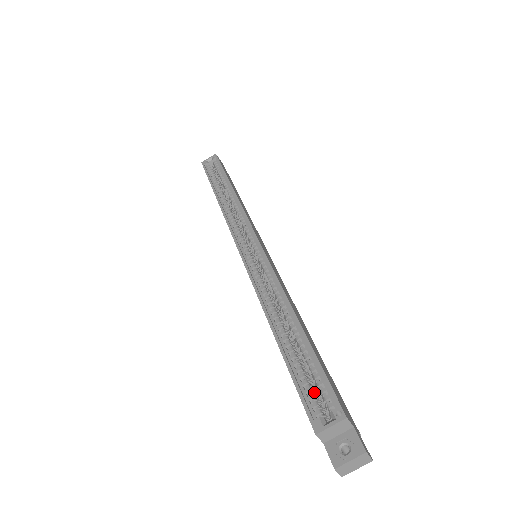
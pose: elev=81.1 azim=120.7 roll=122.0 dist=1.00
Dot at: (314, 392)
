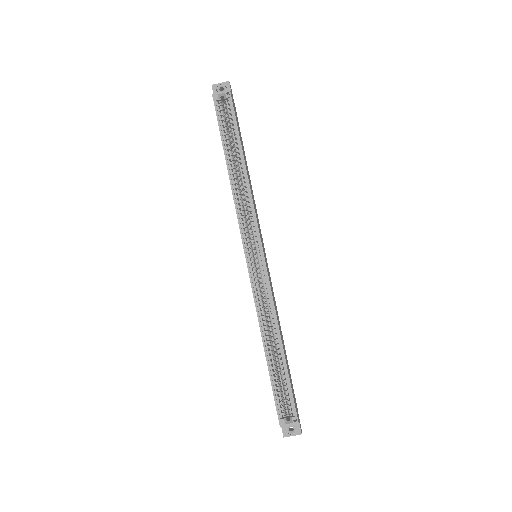
Dot at: (283, 398)
